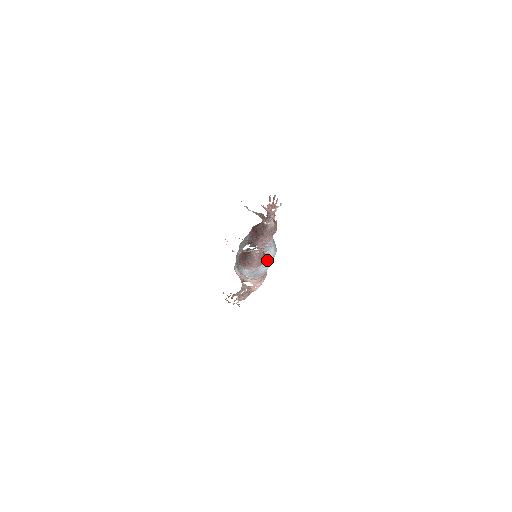
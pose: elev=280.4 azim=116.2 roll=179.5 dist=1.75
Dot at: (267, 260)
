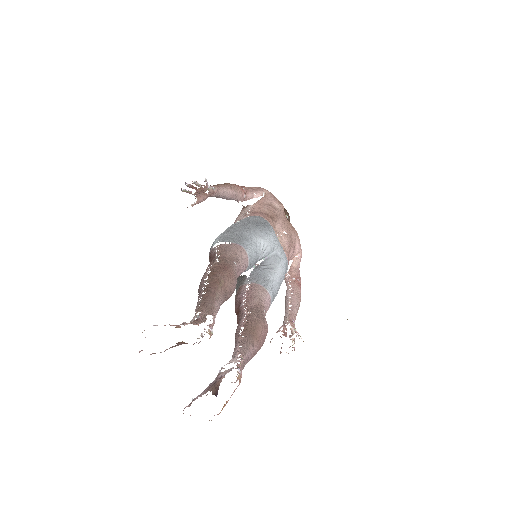
Dot at: (271, 258)
